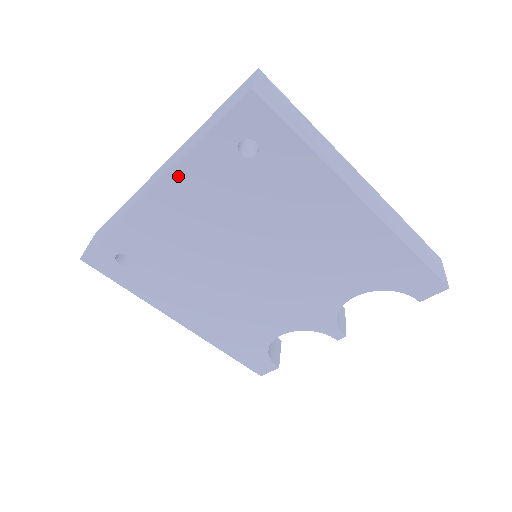
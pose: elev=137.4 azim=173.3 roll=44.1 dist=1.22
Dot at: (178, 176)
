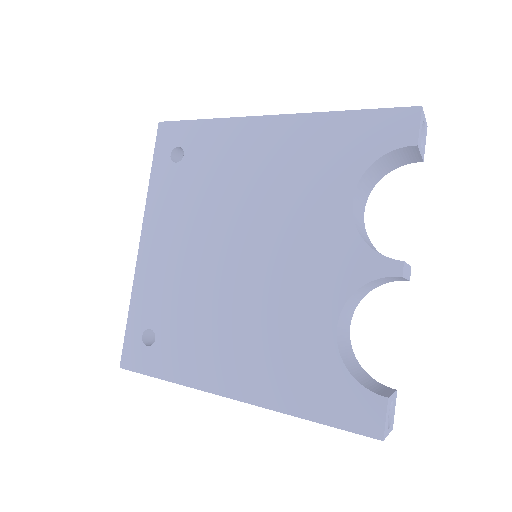
Dot at: (150, 215)
